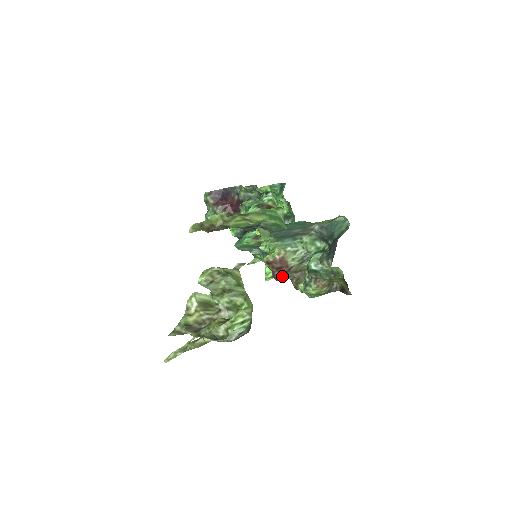
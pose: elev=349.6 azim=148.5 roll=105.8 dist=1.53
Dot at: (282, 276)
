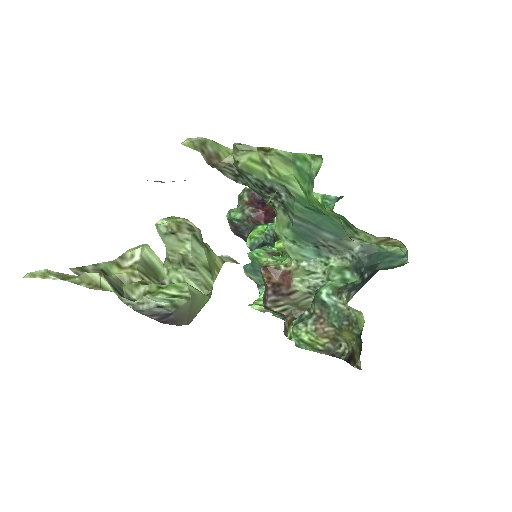
Dot at: (275, 301)
